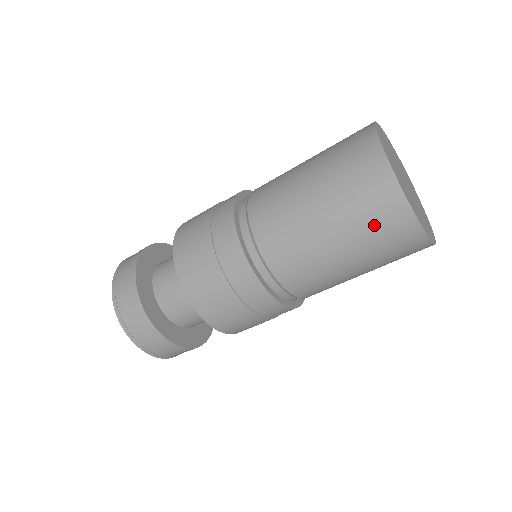
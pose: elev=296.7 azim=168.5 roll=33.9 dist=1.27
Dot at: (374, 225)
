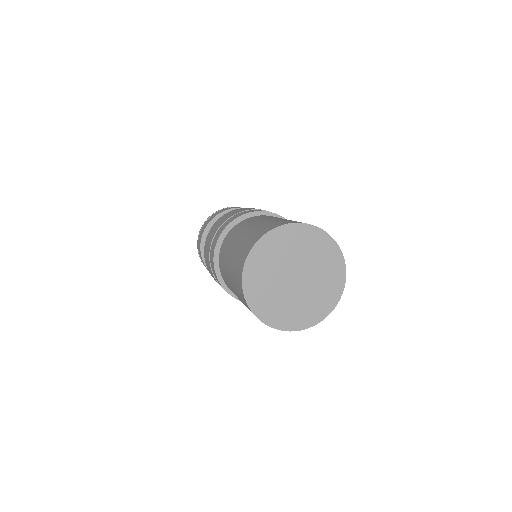
Dot at: (236, 279)
